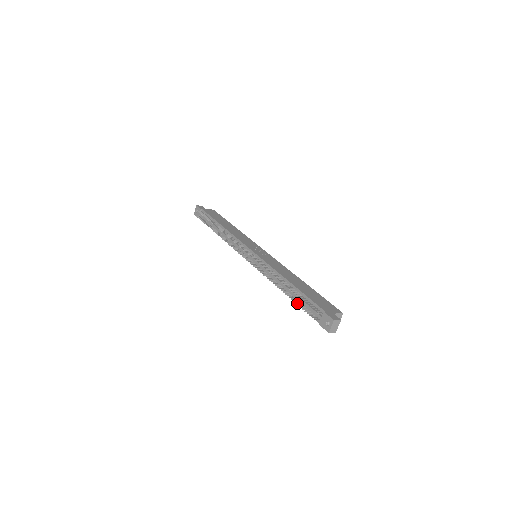
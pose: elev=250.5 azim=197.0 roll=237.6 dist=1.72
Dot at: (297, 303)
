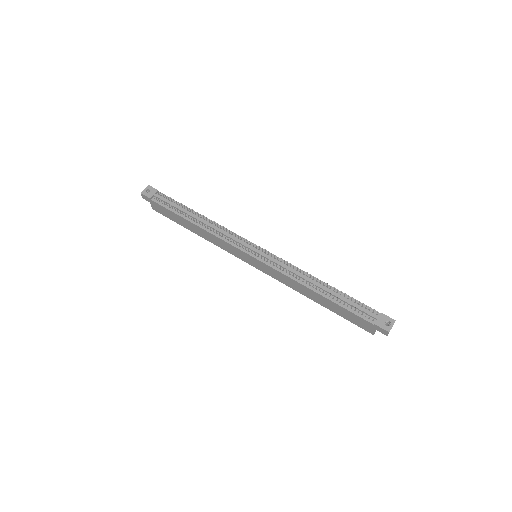
Dot at: (345, 302)
